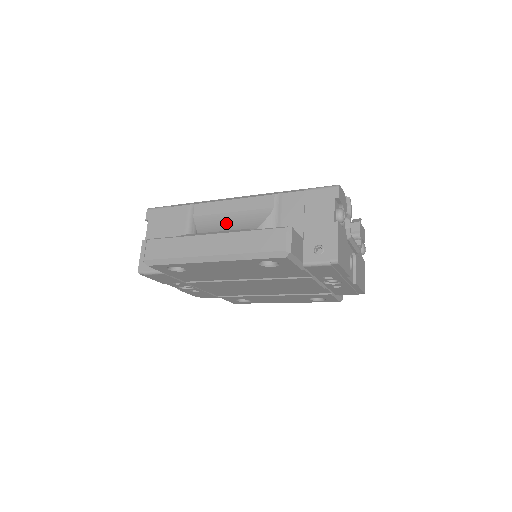
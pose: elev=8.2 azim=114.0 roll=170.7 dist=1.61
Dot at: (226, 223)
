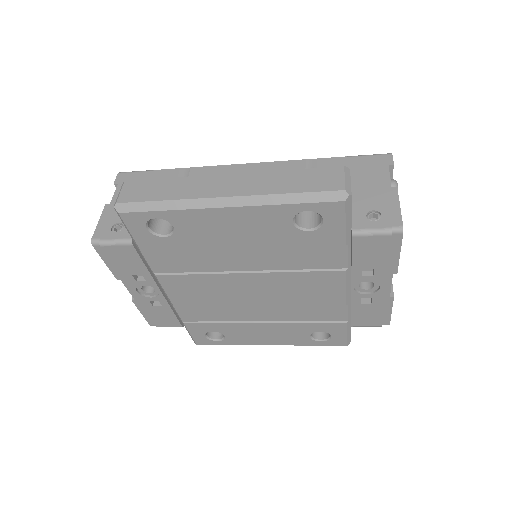
Dot at: occluded
